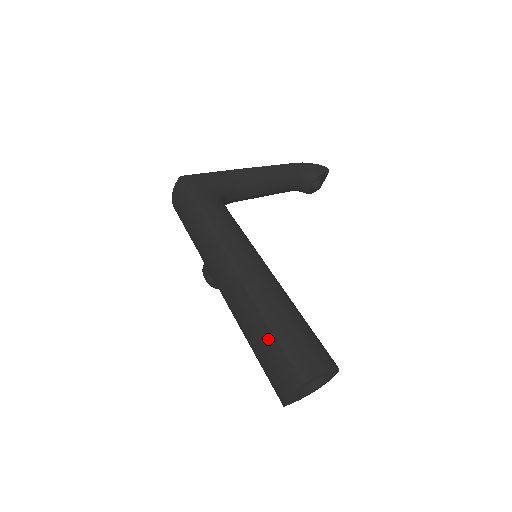
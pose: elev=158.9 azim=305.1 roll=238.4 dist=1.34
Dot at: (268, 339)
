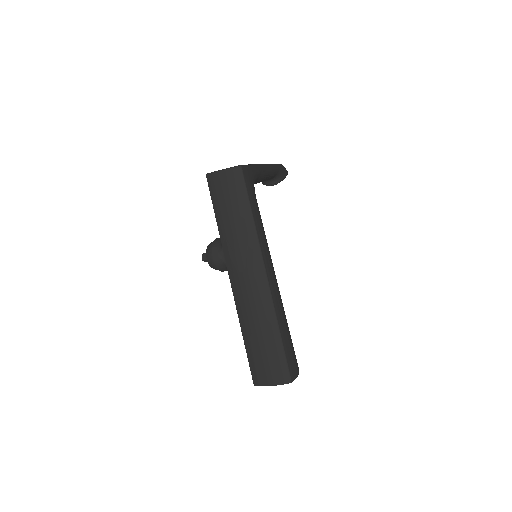
Dot at: (275, 345)
